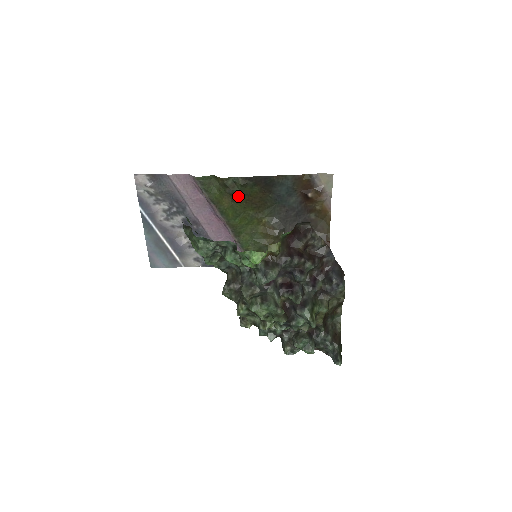
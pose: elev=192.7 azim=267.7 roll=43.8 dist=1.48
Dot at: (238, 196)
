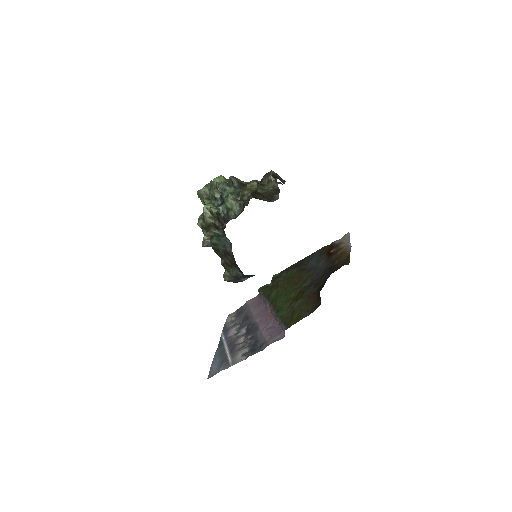
Dot at: (282, 282)
